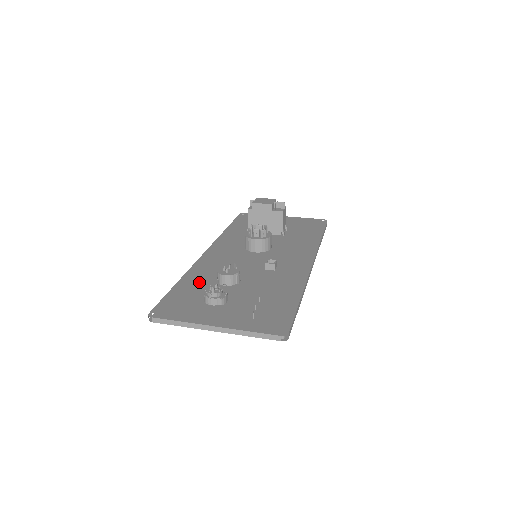
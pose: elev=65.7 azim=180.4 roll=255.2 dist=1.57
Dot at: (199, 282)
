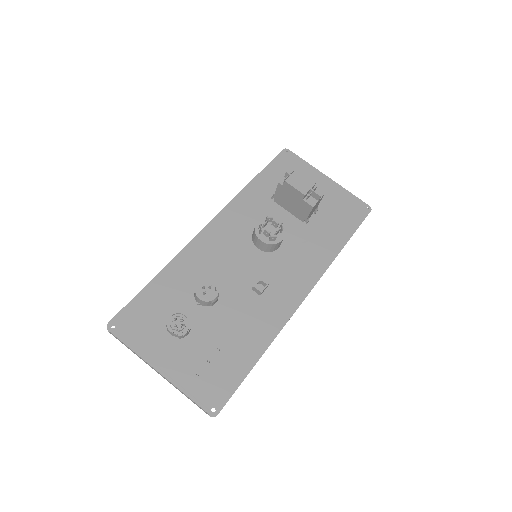
Dot at: (176, 285)
